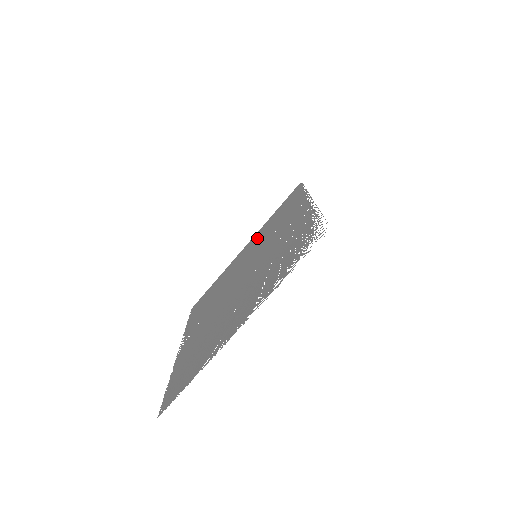
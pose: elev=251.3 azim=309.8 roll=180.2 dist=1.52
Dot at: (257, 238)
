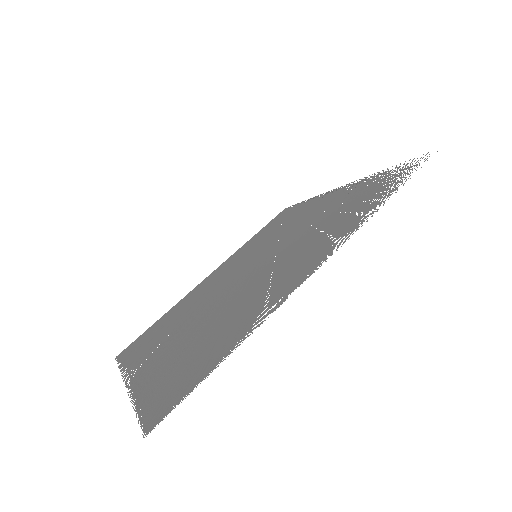
Dot at: (235, 257)
